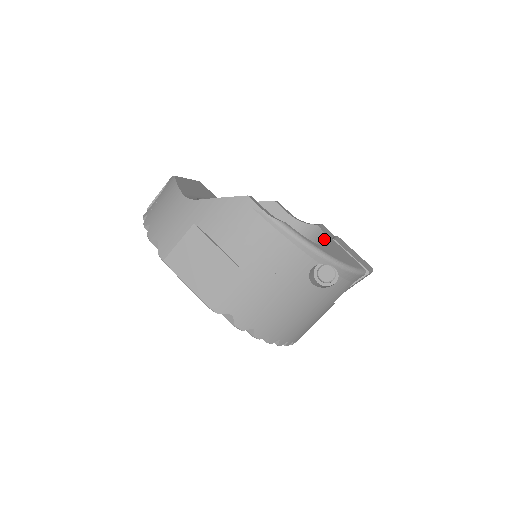
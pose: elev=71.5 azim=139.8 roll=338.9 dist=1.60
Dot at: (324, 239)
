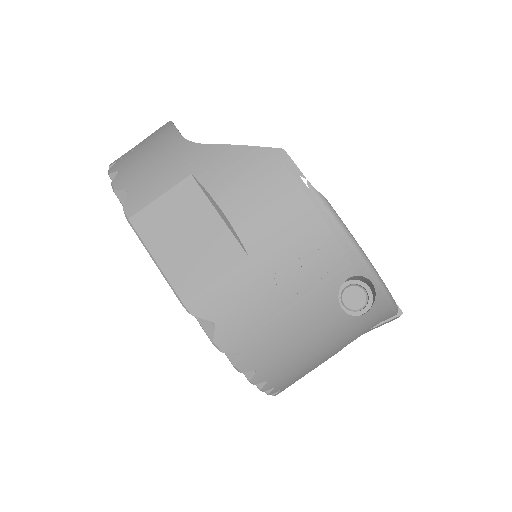
Dot at: occluded
